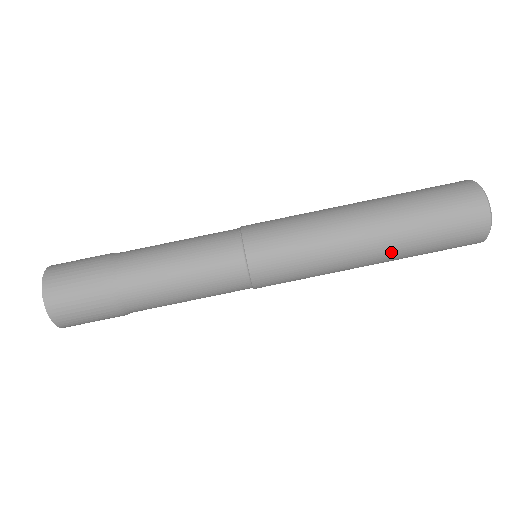
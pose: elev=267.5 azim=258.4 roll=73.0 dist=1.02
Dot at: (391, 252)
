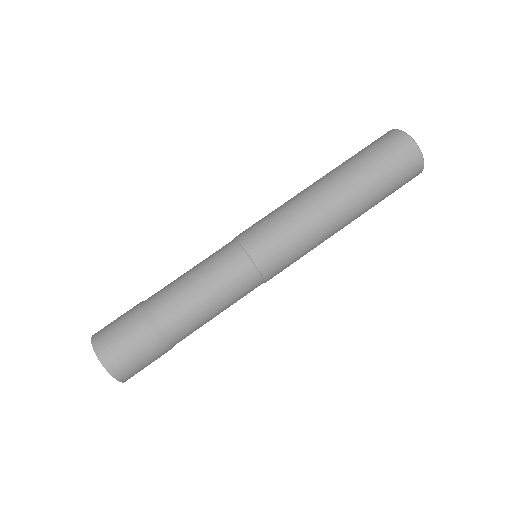
Dot at: (345, 184)
